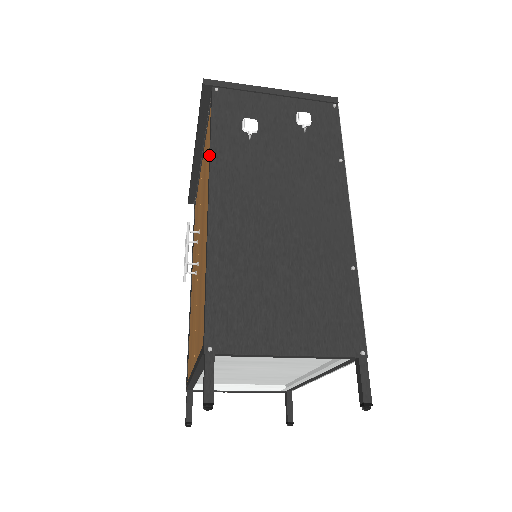
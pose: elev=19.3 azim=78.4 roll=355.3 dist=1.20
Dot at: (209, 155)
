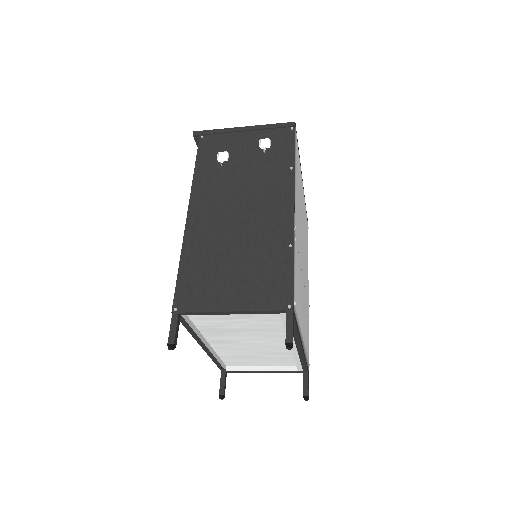
Dot at: (193, 182)
